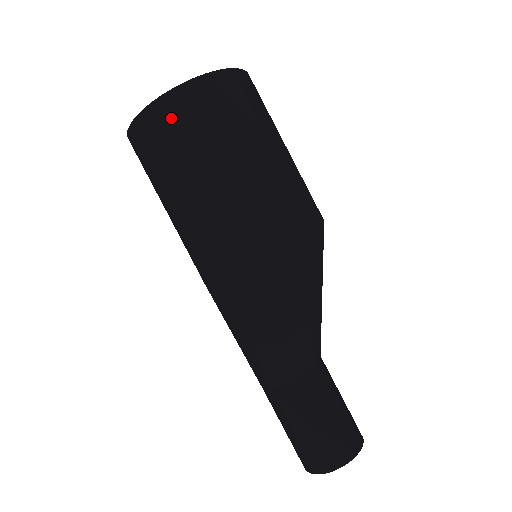
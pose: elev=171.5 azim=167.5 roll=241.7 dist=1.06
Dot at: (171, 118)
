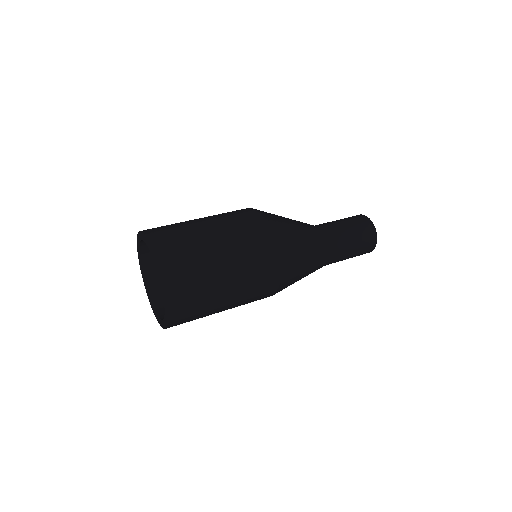
Dot at: (183, 321)
